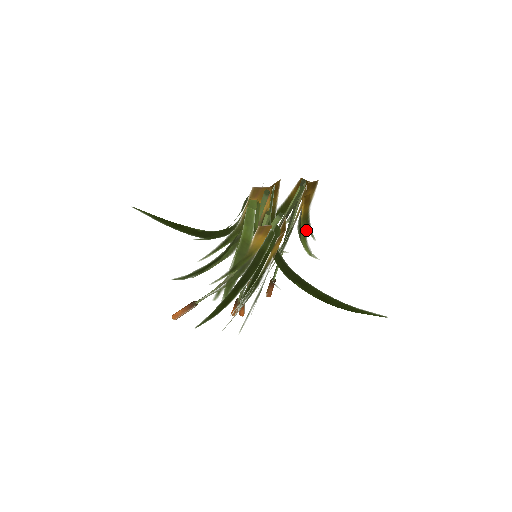
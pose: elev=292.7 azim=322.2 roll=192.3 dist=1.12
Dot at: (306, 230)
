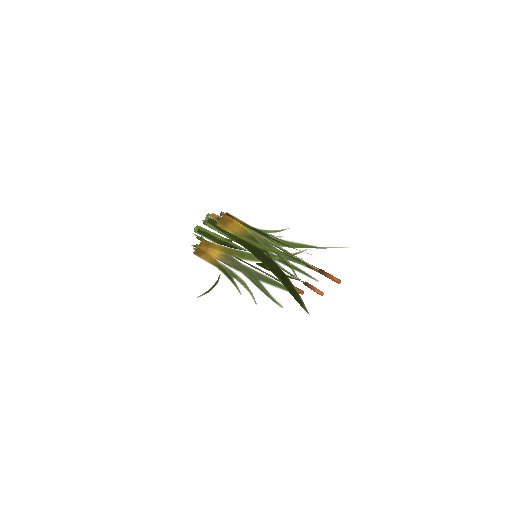
Dot at: (254, 242)
